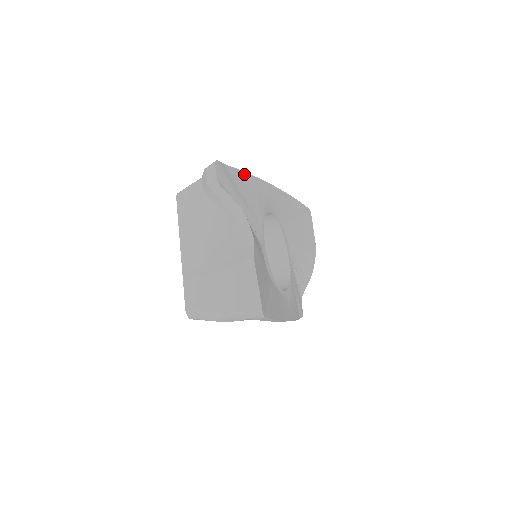
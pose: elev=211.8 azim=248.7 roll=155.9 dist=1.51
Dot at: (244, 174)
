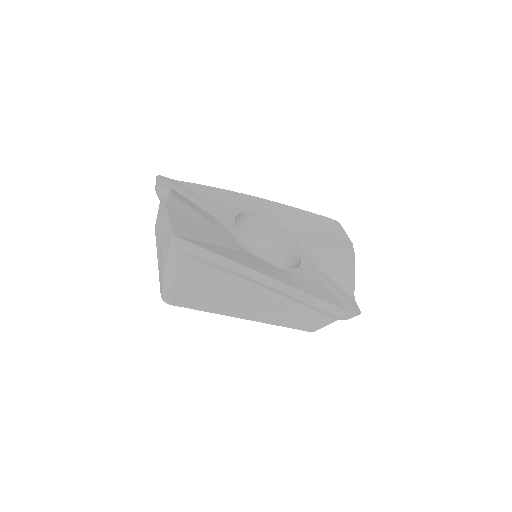
Dot at: (205, 187)
